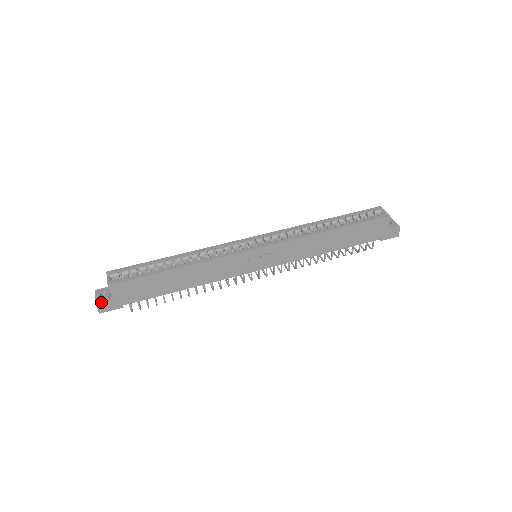
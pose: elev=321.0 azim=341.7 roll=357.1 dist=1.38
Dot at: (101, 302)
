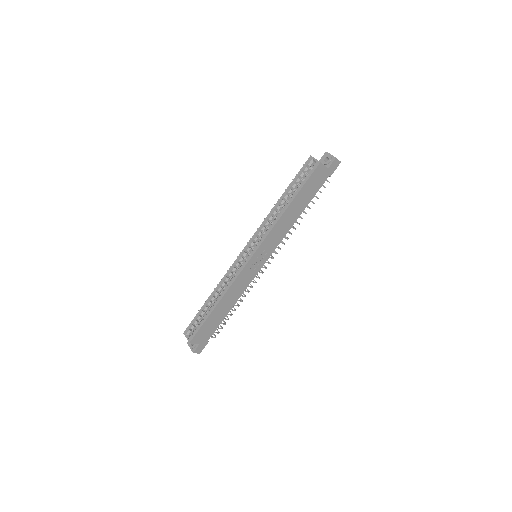
Dot at: (195, 350)
